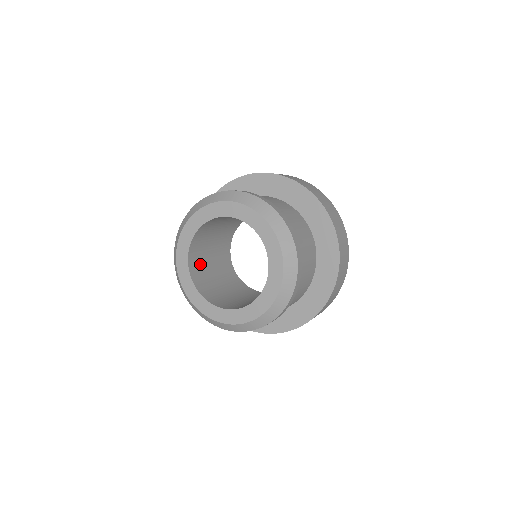
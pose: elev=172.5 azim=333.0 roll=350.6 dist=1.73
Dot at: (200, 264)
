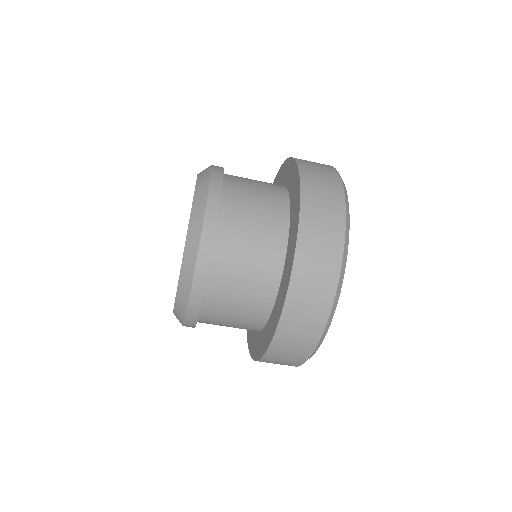
Dot at: occluded
